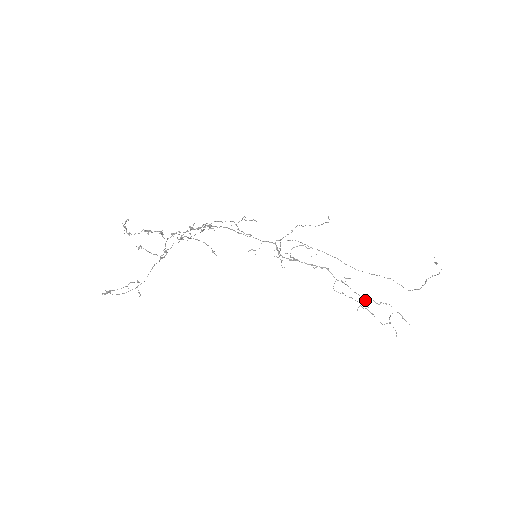
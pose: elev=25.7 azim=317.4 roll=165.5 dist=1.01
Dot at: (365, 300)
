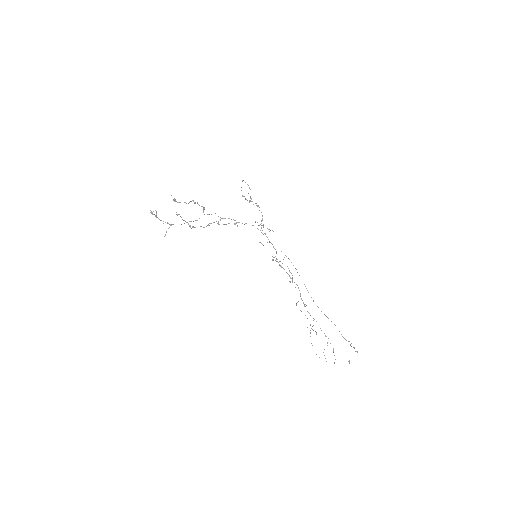
Dot at: occluded
